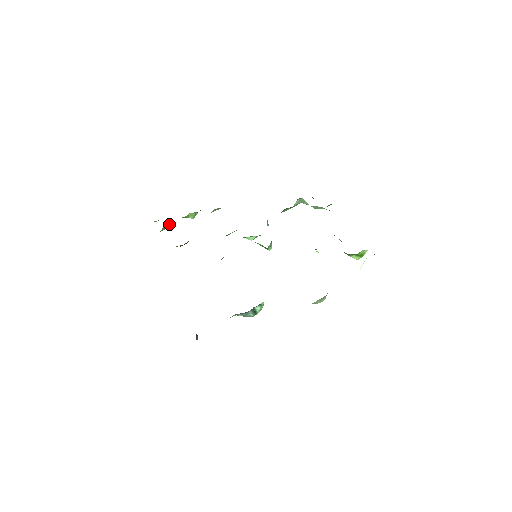
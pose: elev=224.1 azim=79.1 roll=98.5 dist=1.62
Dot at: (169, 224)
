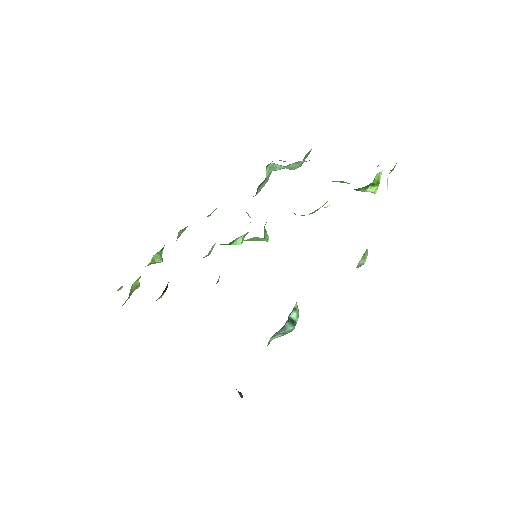
Dot at: (136, 281)
